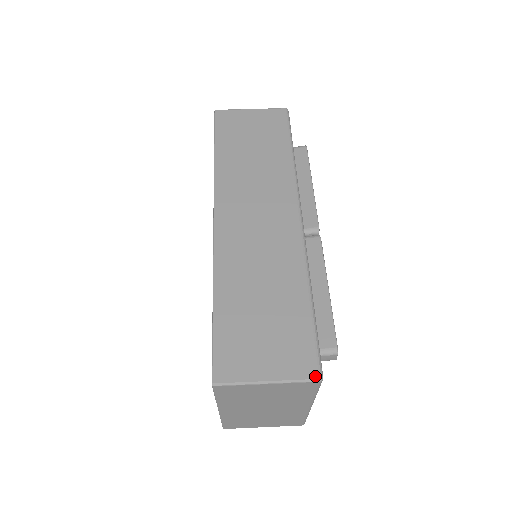
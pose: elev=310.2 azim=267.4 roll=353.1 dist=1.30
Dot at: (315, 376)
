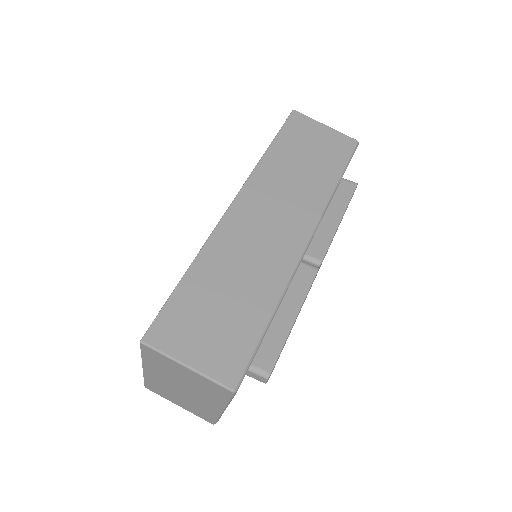
Dot at: (231, 385)
